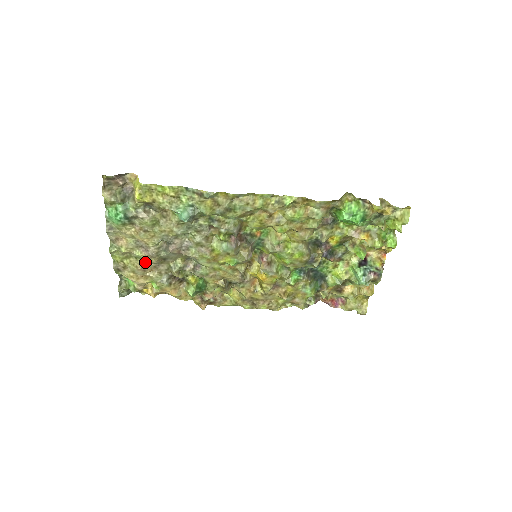
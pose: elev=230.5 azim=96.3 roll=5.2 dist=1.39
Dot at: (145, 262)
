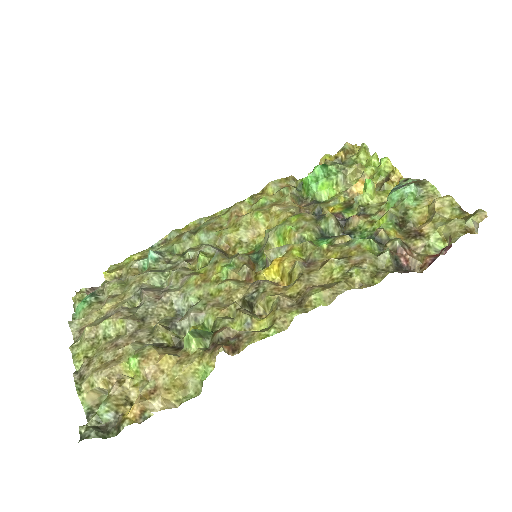
Dot at: (117, 338)
